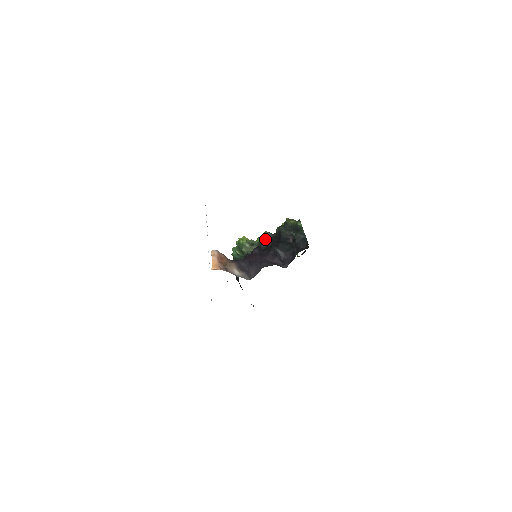
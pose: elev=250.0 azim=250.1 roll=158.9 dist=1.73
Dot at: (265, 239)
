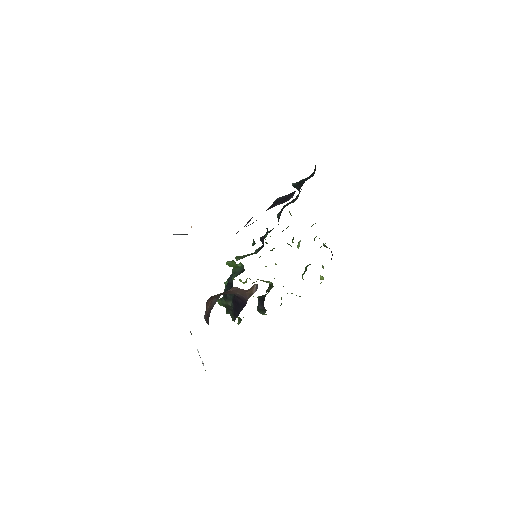
Dot at: occluded
